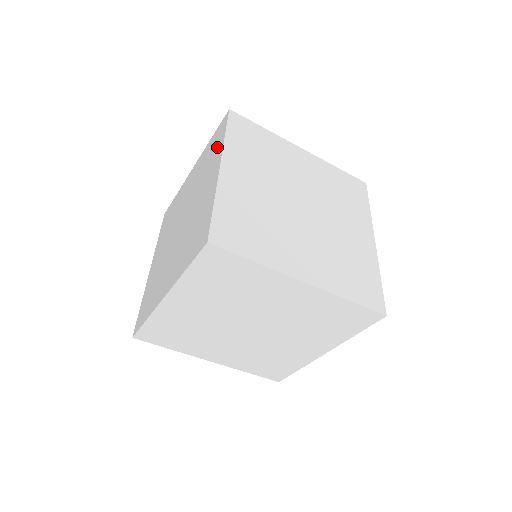
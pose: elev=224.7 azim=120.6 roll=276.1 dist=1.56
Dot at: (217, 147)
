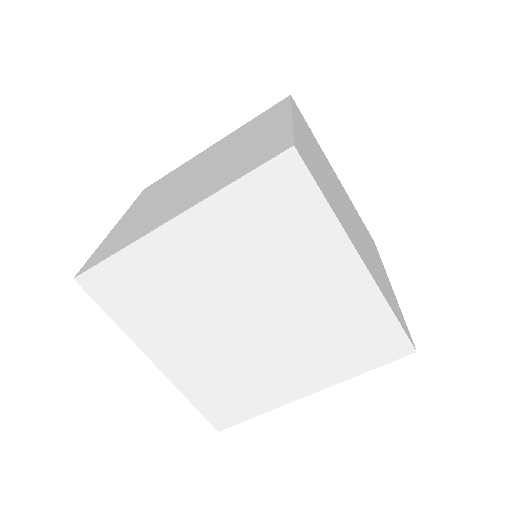
Dot at: (275, 113)
